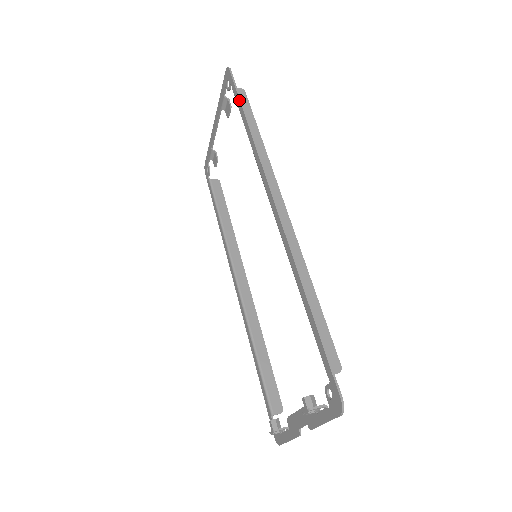
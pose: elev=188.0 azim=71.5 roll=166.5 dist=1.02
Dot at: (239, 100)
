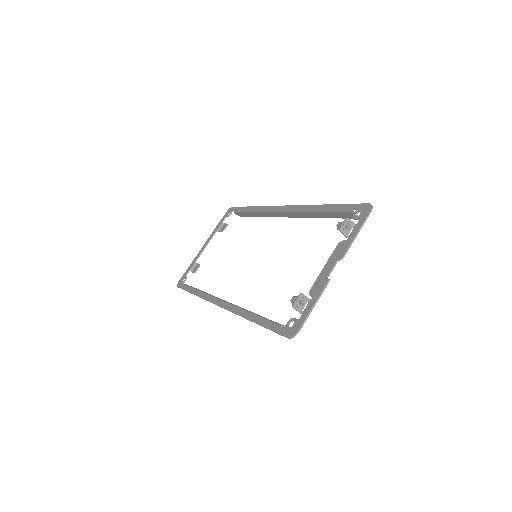
Dot at: (243, 207)
